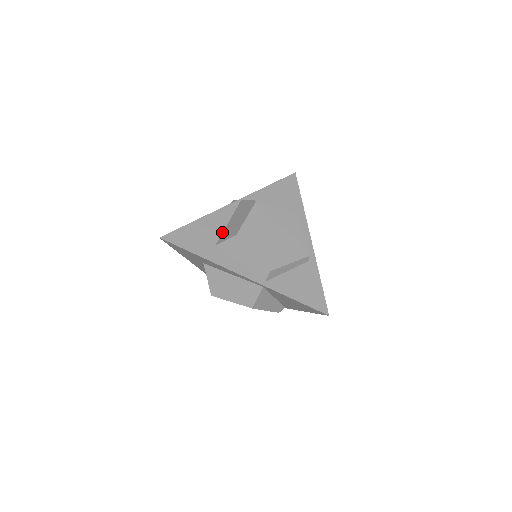
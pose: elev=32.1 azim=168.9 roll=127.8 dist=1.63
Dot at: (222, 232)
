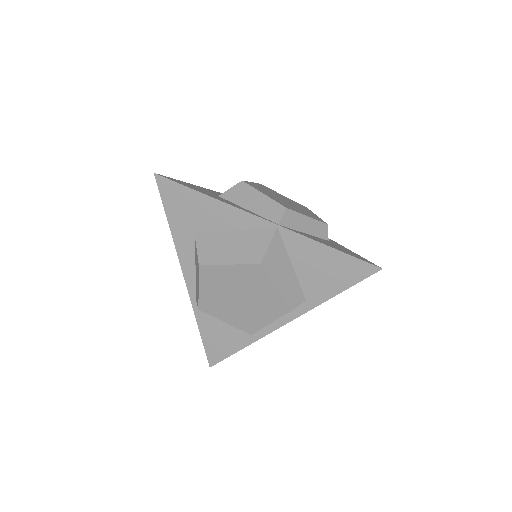
Dot at: (215, 232)
